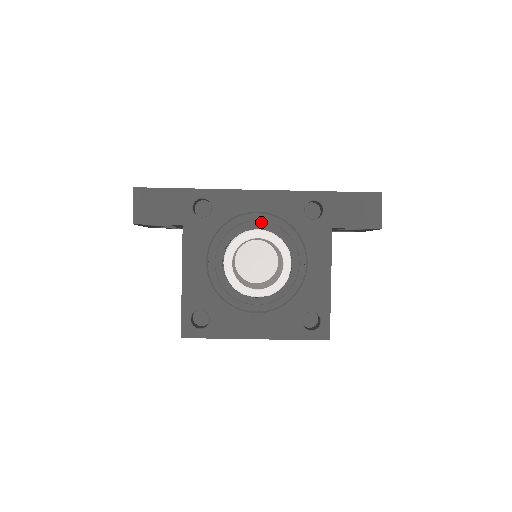
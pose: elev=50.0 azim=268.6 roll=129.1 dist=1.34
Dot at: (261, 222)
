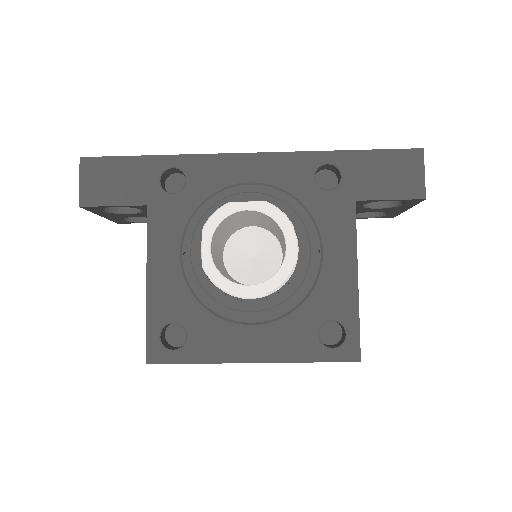
Dot at: (254, 194)
